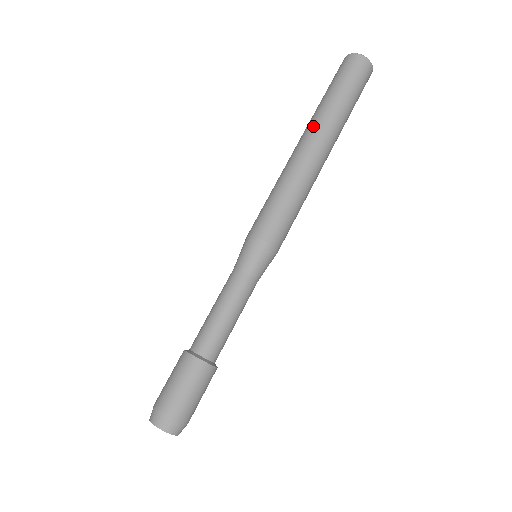
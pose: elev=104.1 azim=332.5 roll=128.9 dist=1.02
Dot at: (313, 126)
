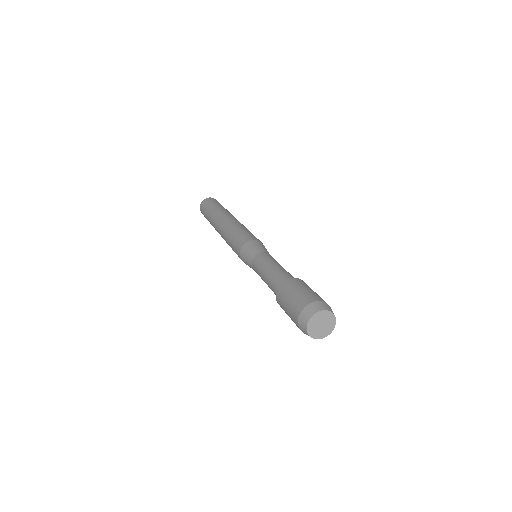
Dot at: (226, 212)
